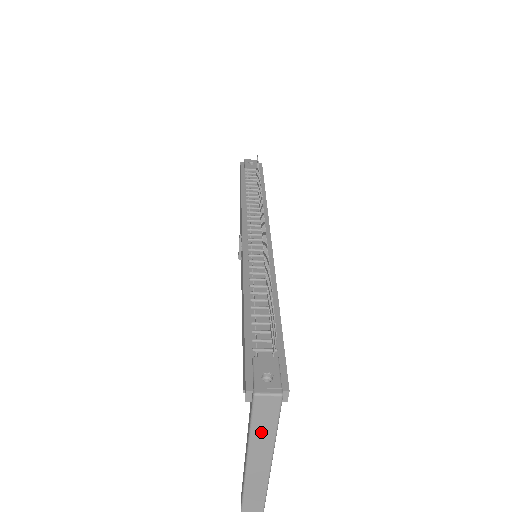
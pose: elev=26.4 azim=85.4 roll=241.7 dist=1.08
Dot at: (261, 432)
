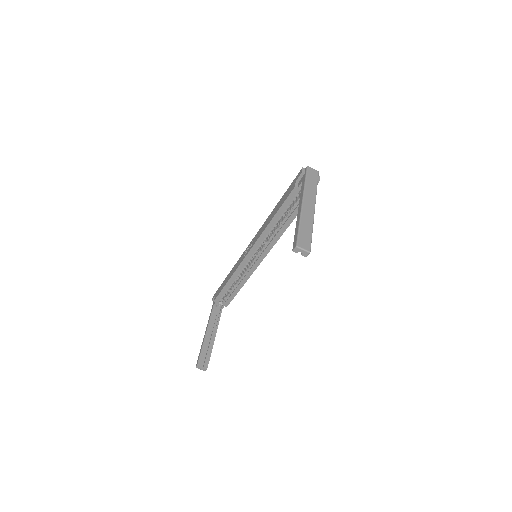
Dot at: (310, 186)
